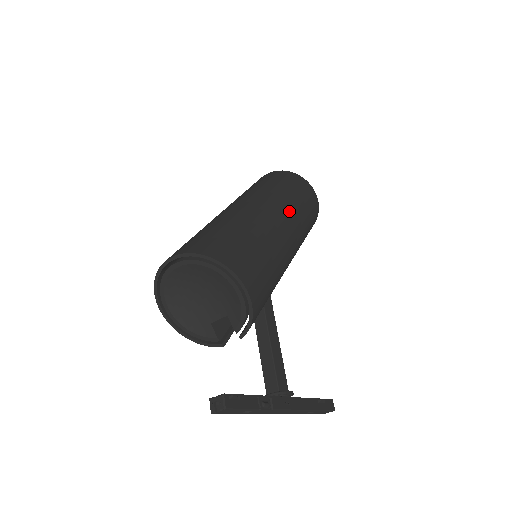
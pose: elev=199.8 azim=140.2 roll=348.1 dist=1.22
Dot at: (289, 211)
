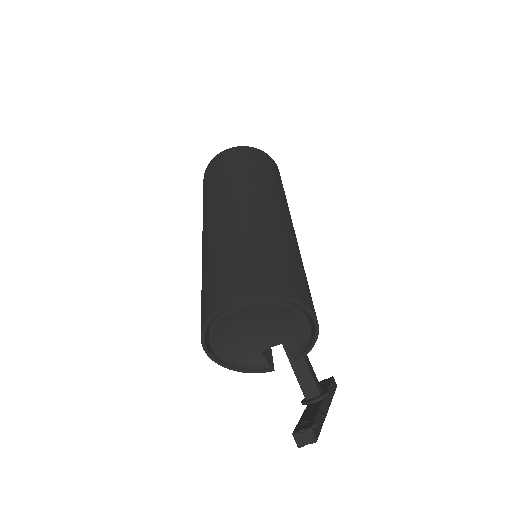
Dot at: (285, 204)
